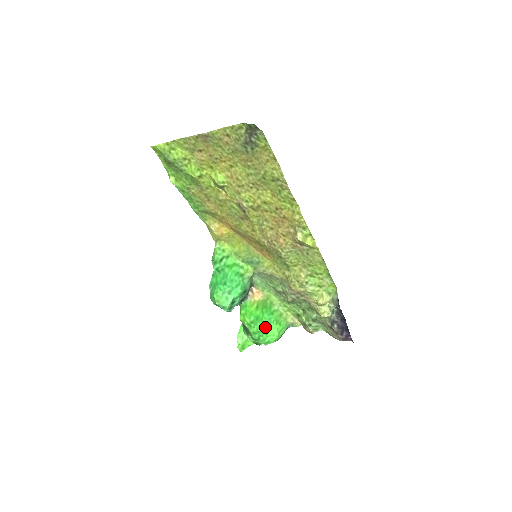
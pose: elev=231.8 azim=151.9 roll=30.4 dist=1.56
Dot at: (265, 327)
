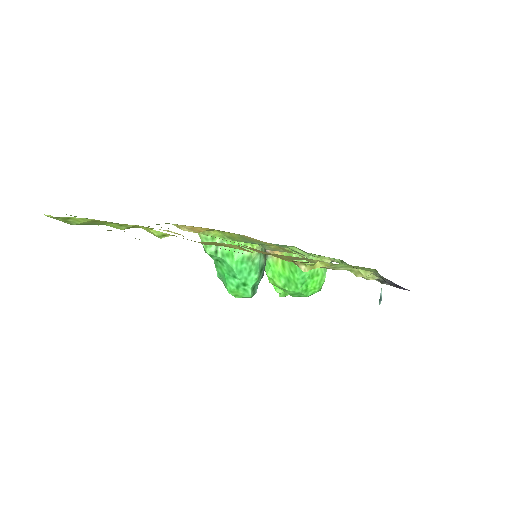
Dot at: (302, 288)
